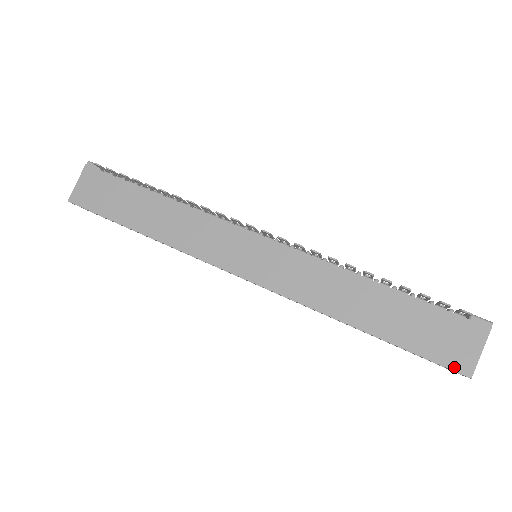
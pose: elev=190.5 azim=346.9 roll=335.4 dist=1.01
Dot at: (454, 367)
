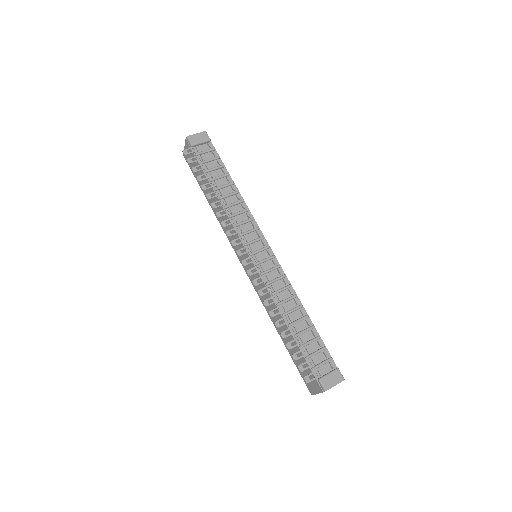
Dot at: (307, 386)
